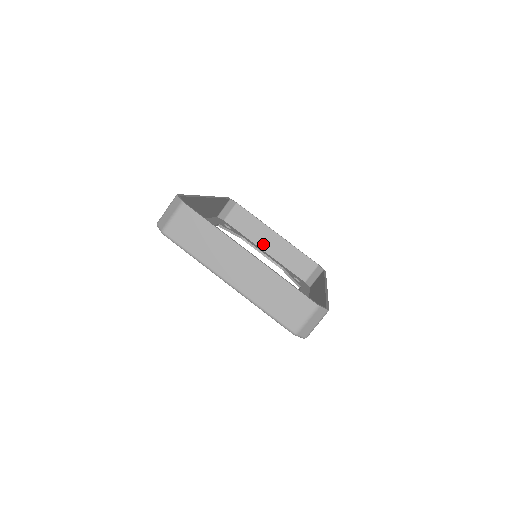
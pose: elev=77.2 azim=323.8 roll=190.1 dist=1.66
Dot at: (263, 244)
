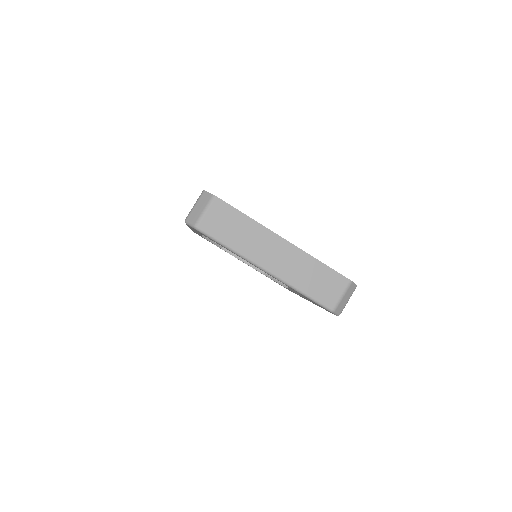
Dot at: occluded
